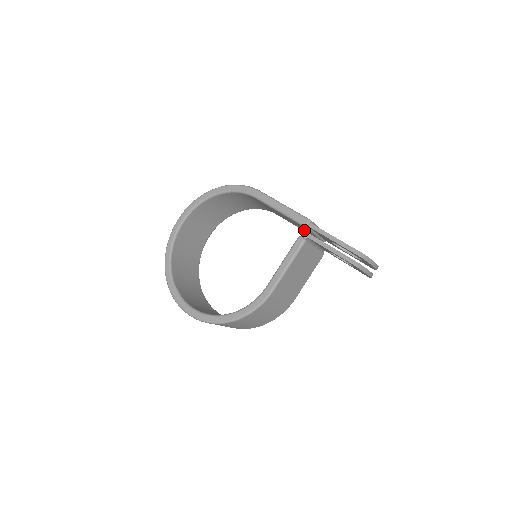
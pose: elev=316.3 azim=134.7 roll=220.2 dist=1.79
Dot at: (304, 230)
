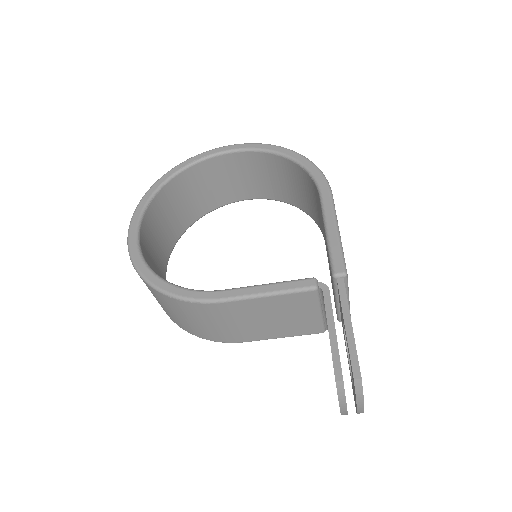
Dot at: occluded
